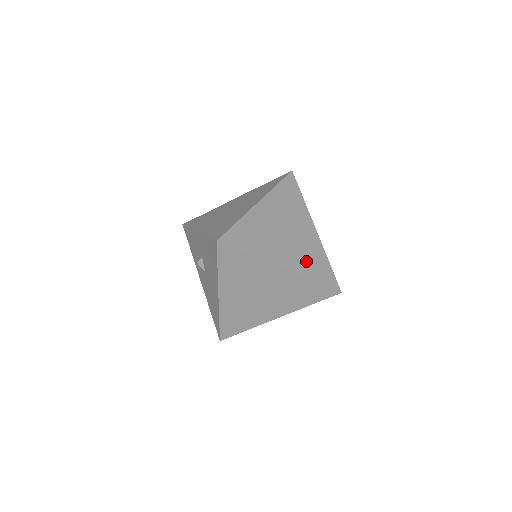
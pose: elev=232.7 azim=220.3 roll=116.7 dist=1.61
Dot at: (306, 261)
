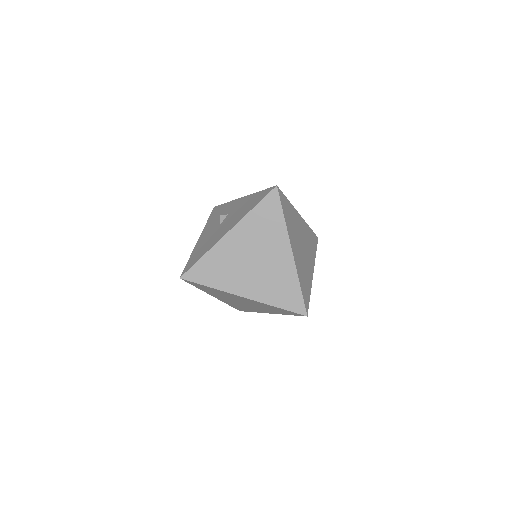
Dot at: (302, 272)
